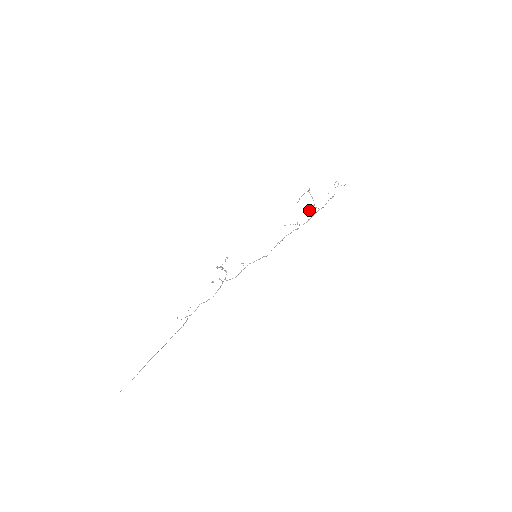
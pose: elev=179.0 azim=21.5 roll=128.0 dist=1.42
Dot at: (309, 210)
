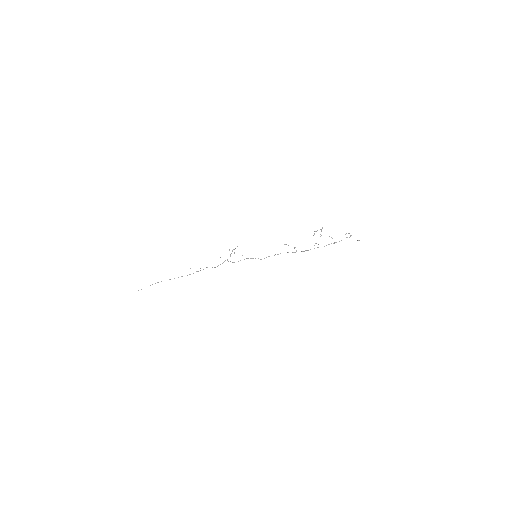
Dot at: occluded
